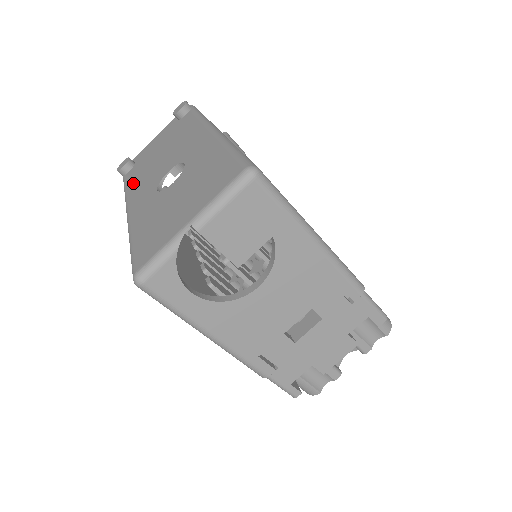
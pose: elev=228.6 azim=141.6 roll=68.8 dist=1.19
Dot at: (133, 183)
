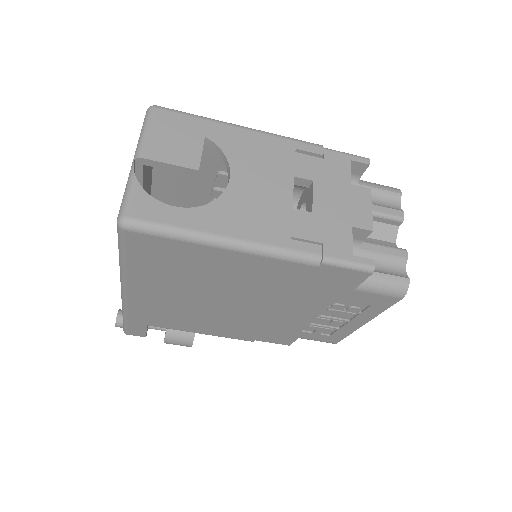
Dot at: occluded
